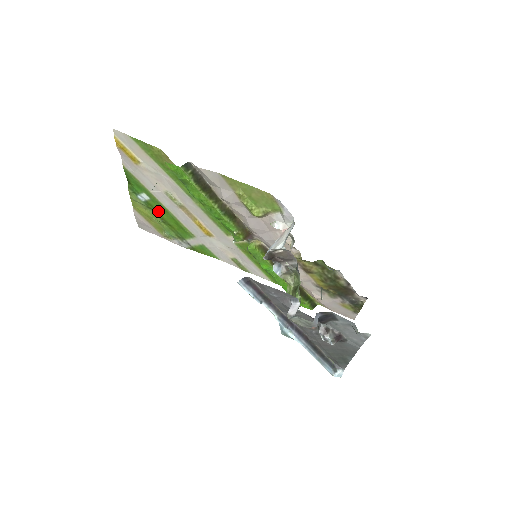
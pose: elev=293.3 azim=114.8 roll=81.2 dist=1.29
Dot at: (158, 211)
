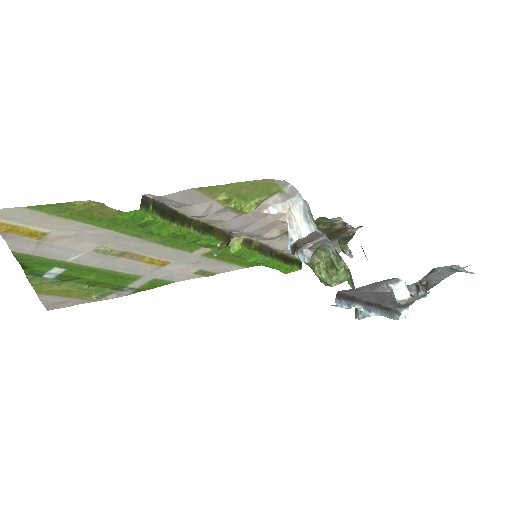
Dot at: (80, 277)
